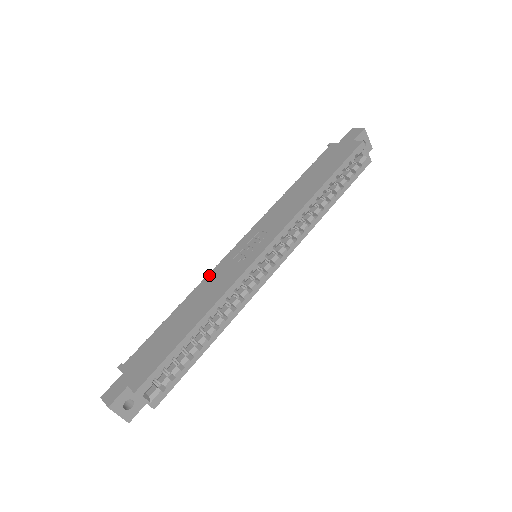
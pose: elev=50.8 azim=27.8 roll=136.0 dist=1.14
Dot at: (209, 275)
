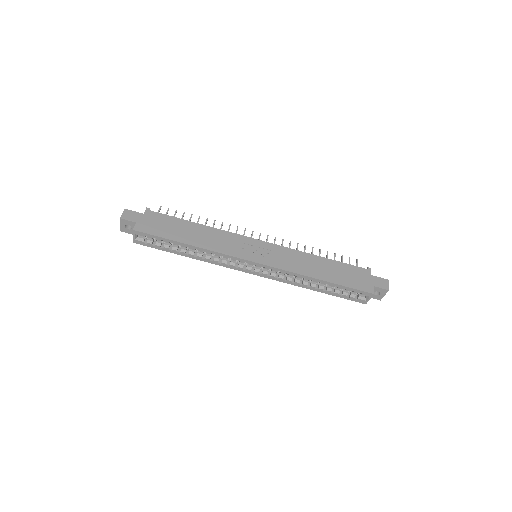
Dot at: (228, 233)
